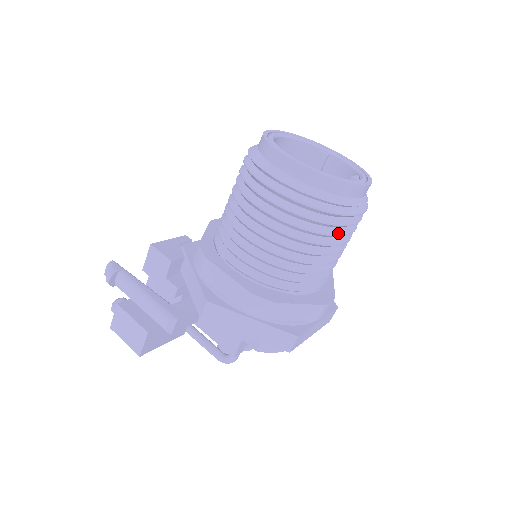
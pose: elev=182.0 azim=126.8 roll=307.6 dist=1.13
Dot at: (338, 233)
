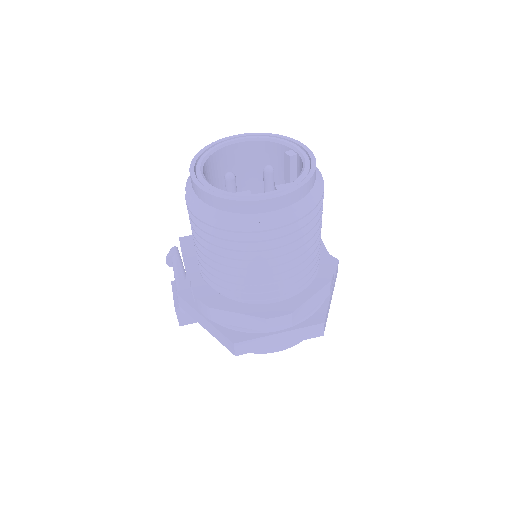
Dot at: (247, 249)
